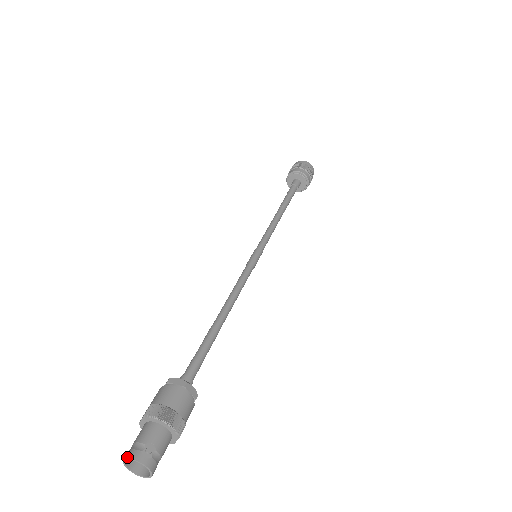
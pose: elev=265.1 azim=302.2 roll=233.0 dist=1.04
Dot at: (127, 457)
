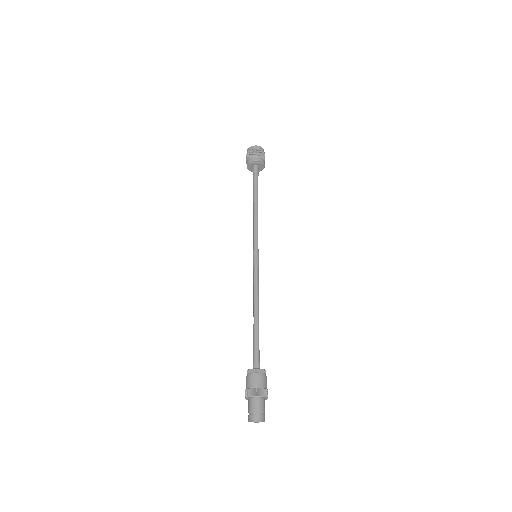
Dot at: (249, 420)
